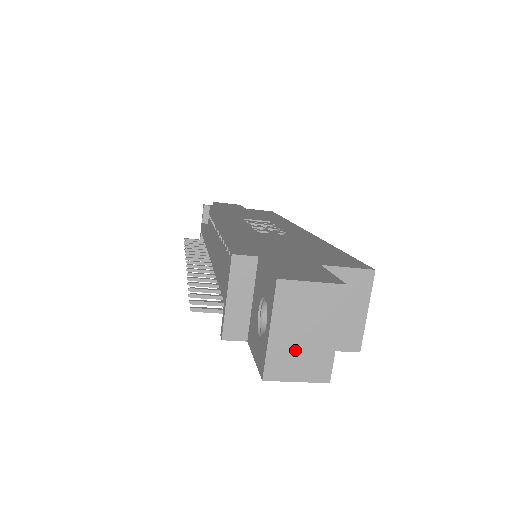
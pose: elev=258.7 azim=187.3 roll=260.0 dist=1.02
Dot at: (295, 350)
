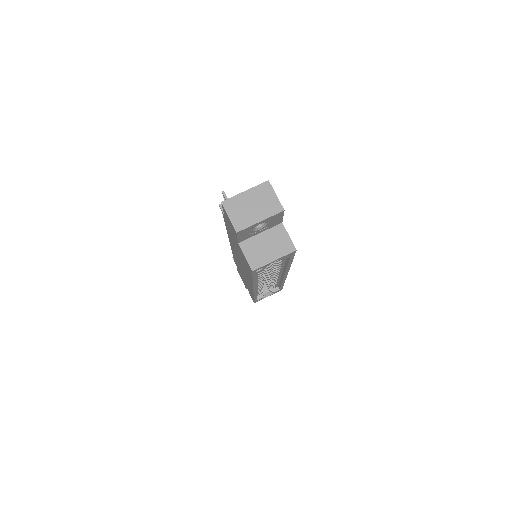
Dot at: (243, 207)
